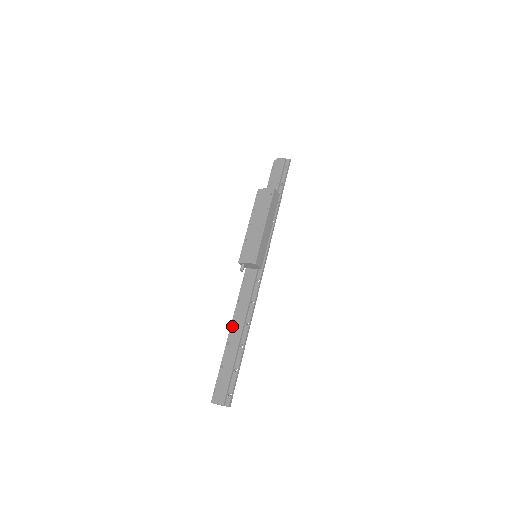
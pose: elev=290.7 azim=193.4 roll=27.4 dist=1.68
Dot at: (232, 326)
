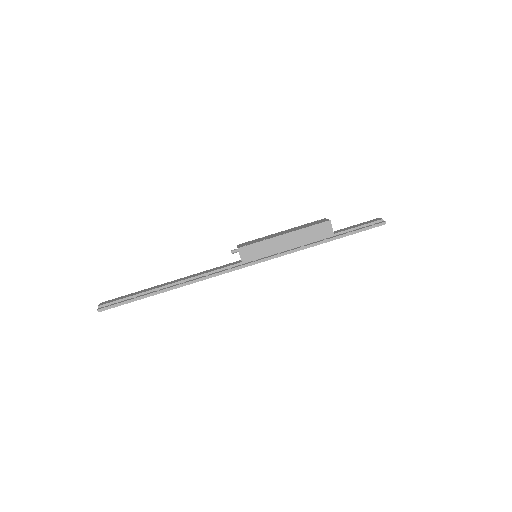
Dot at: occluded
